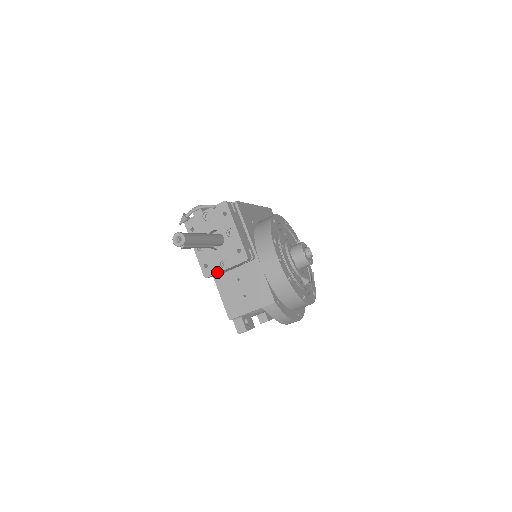
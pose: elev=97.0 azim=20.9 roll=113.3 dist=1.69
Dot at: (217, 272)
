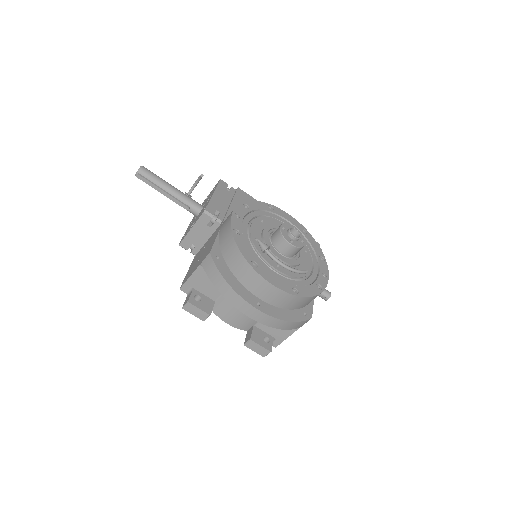
Dot at: (186, 235)
